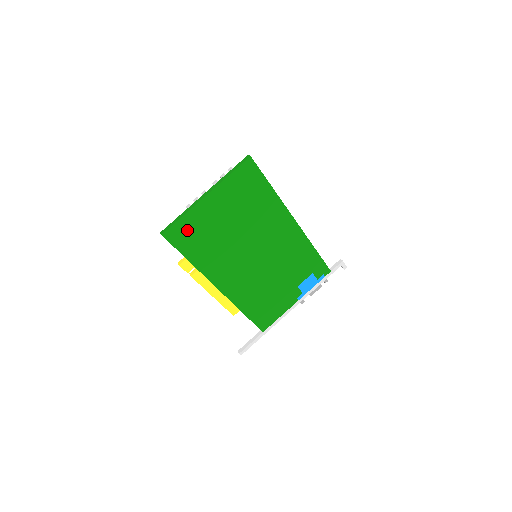
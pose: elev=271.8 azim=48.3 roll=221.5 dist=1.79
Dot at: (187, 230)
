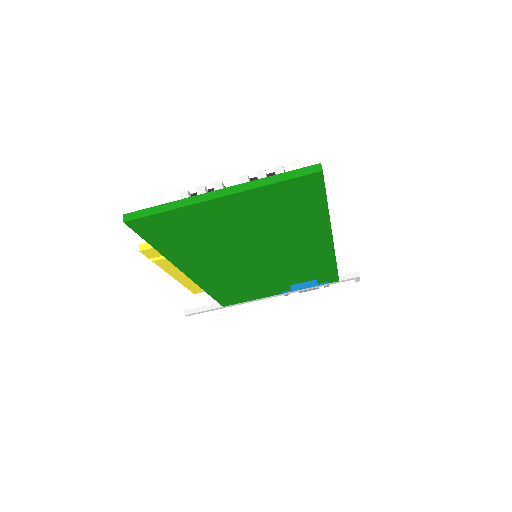
Dot at: (168, 224)
